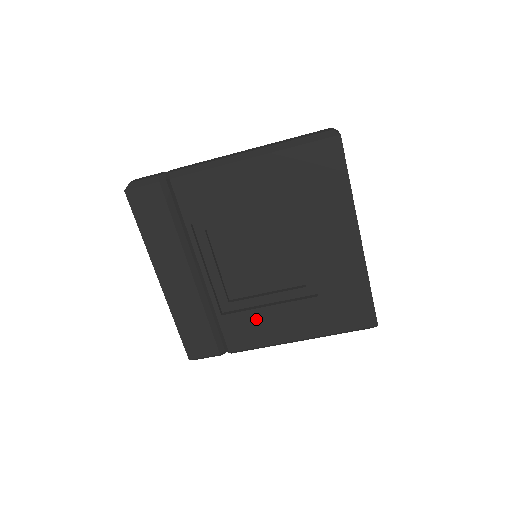
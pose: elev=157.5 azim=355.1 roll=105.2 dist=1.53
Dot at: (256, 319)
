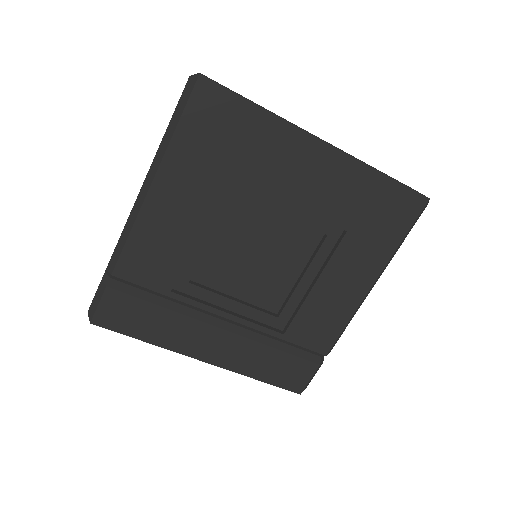
Dot at: (316, 307)
